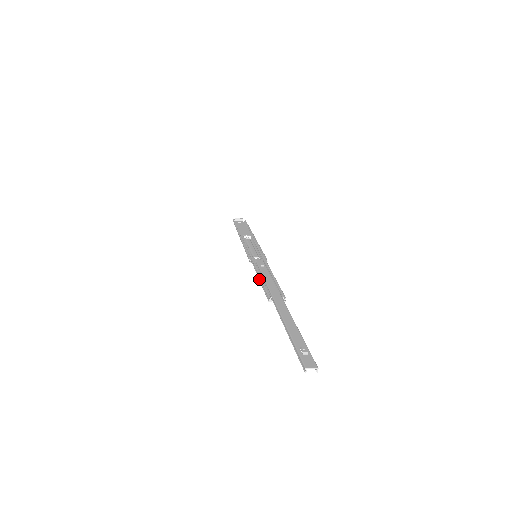
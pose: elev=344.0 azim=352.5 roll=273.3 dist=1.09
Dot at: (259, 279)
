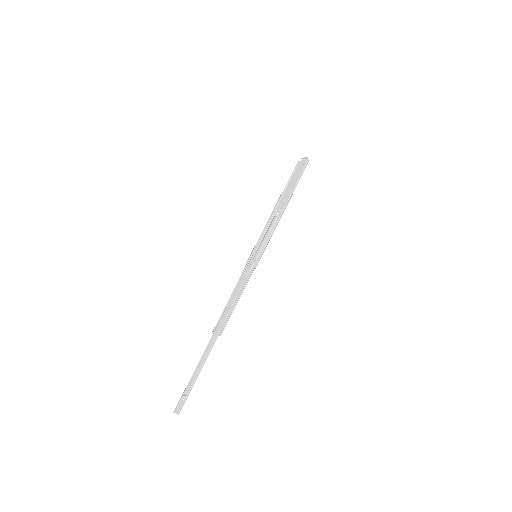
Dot at: (229, 300)
